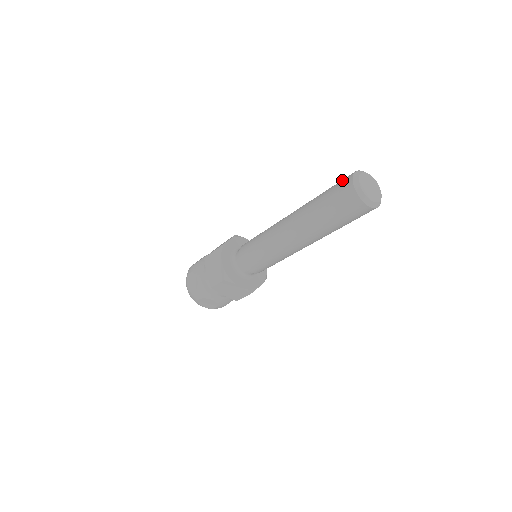
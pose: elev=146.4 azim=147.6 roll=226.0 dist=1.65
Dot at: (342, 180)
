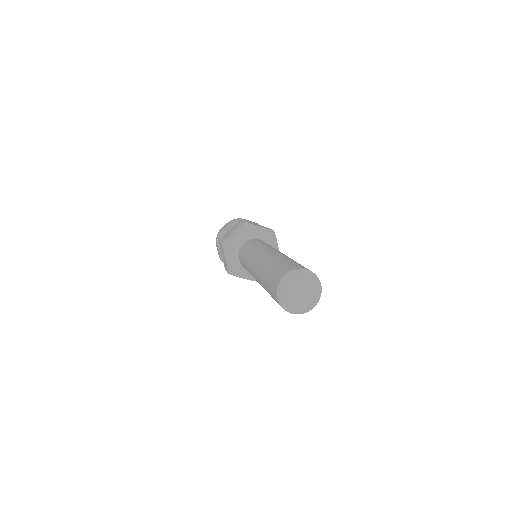
Dot at: (277, 273)
